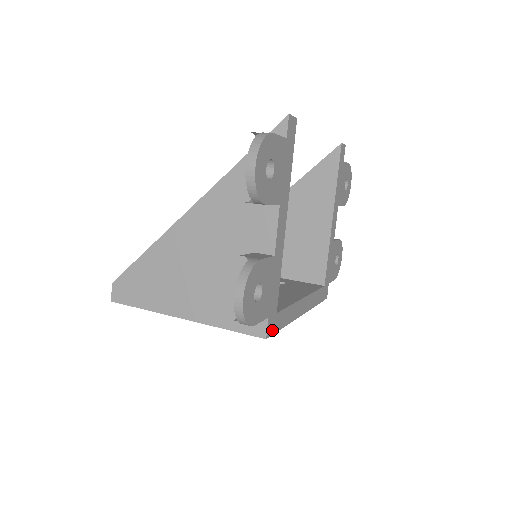
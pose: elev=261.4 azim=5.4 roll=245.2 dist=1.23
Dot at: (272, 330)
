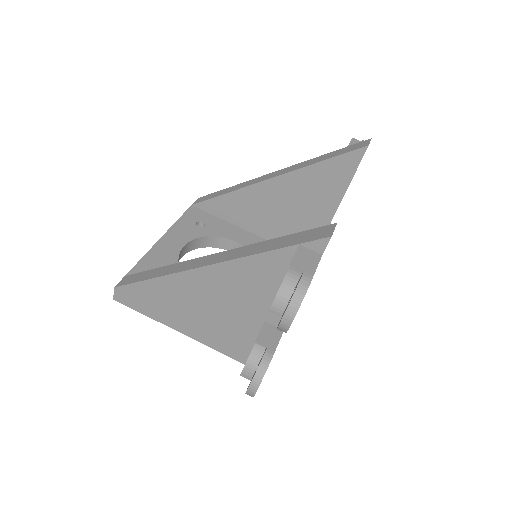
Dot at: occluded
